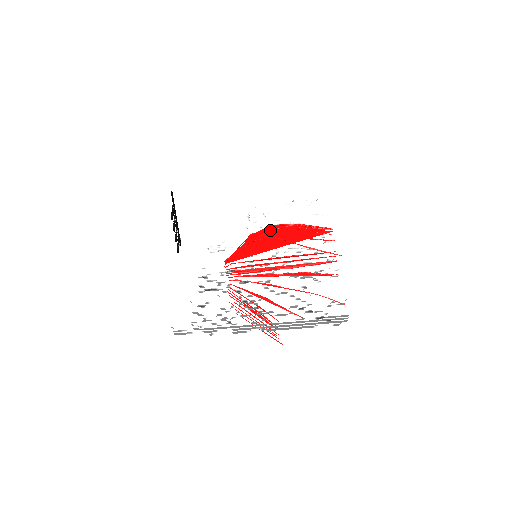
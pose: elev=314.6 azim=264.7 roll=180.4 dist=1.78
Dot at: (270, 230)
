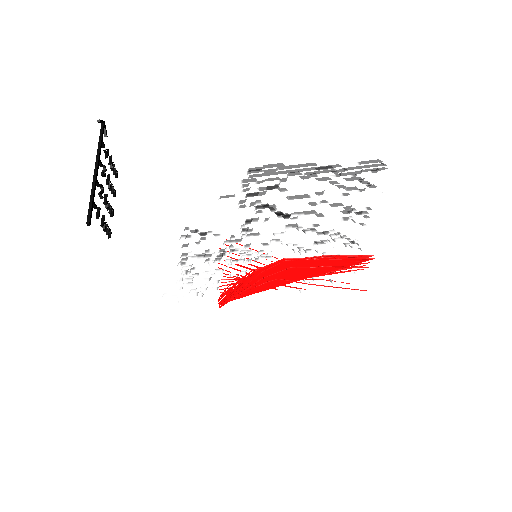
Dot at: (280, 267)
